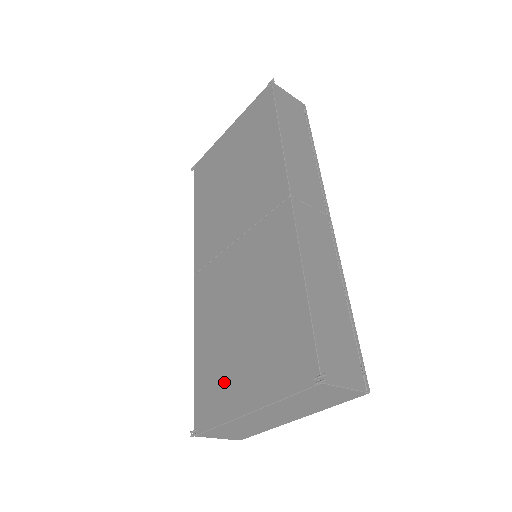
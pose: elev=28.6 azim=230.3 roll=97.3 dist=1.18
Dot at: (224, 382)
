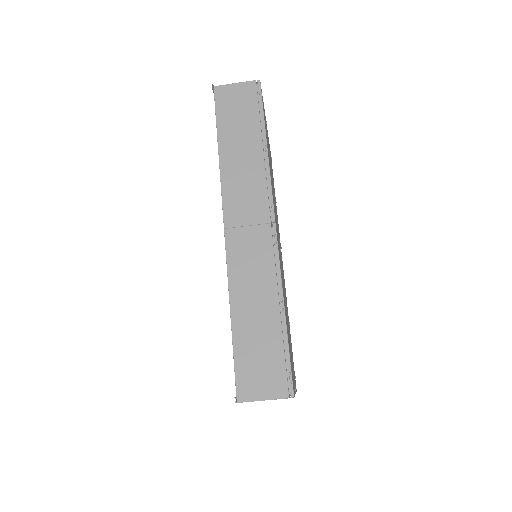
Dot at: occluded
